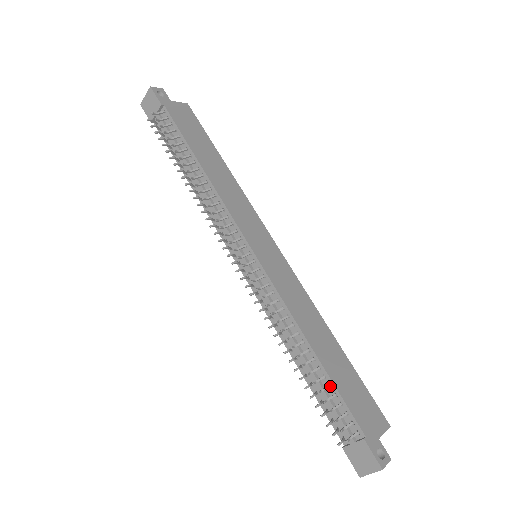
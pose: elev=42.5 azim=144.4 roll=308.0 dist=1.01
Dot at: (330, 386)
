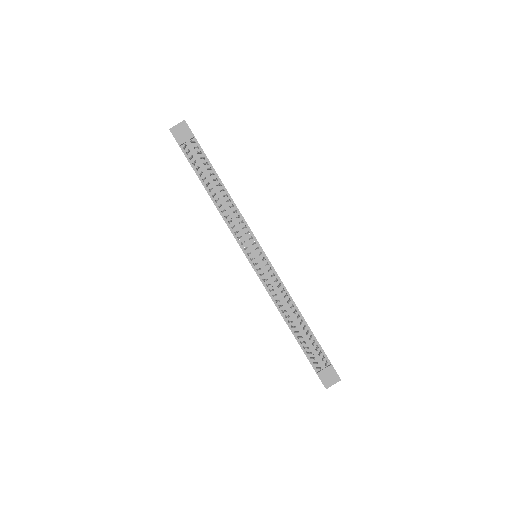
Dot at: (312, 336)
